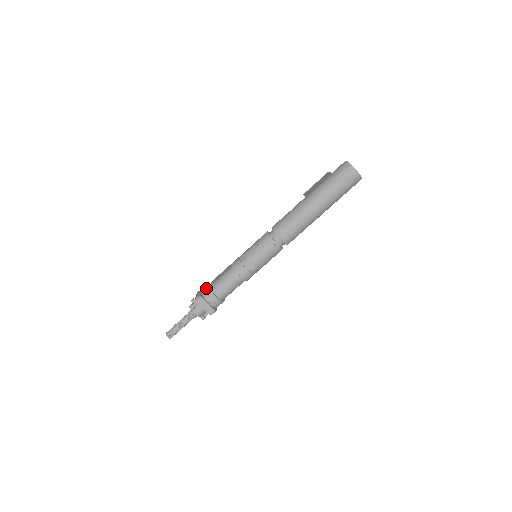
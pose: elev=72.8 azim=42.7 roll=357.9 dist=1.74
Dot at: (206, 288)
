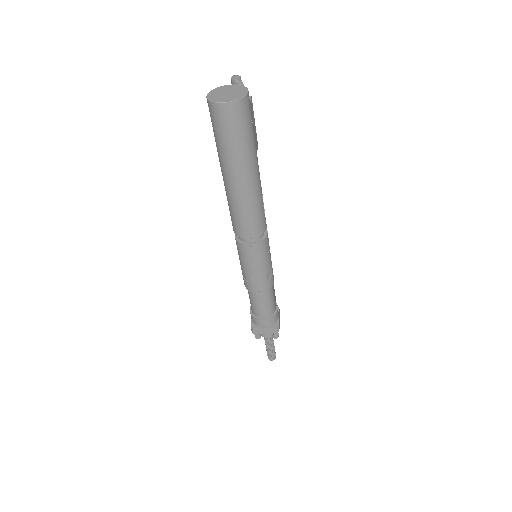
Dot at: occluded
